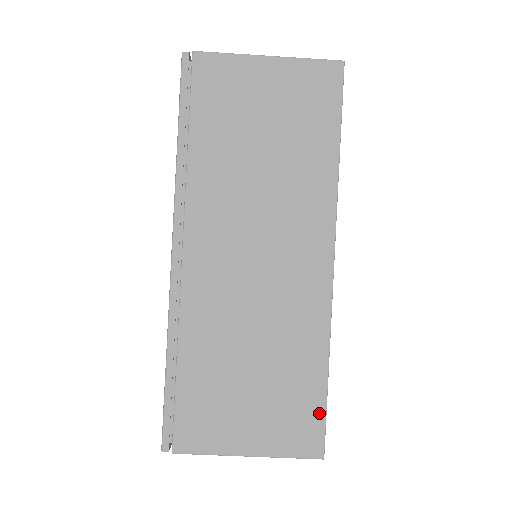
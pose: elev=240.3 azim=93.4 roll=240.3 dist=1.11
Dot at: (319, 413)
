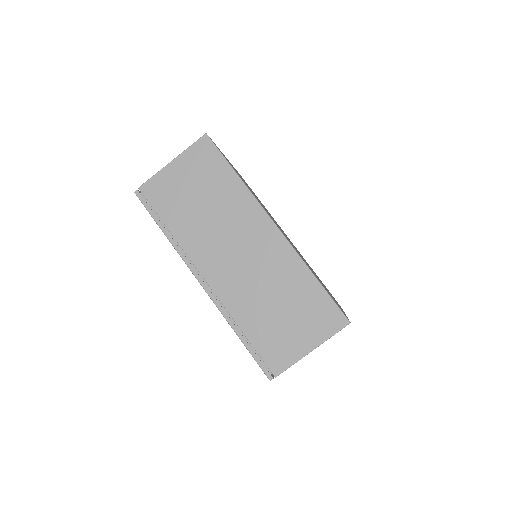
Dot at: (329, 302)
